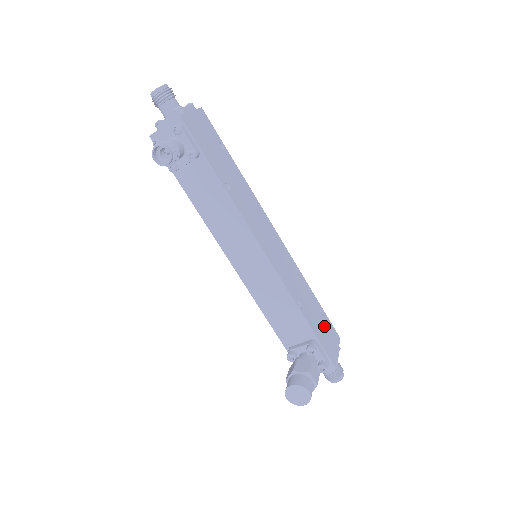
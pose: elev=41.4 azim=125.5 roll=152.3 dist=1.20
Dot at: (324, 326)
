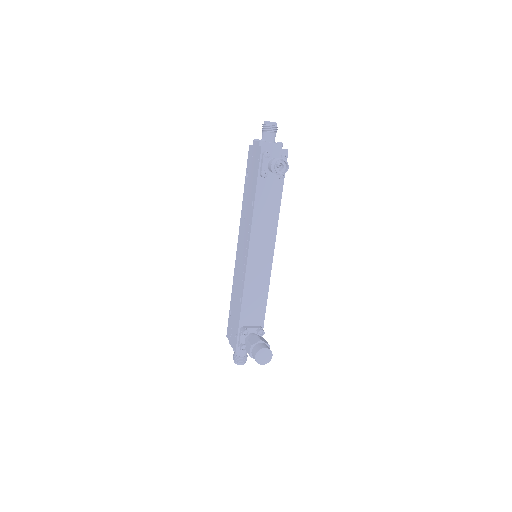
Dot at: occluded
